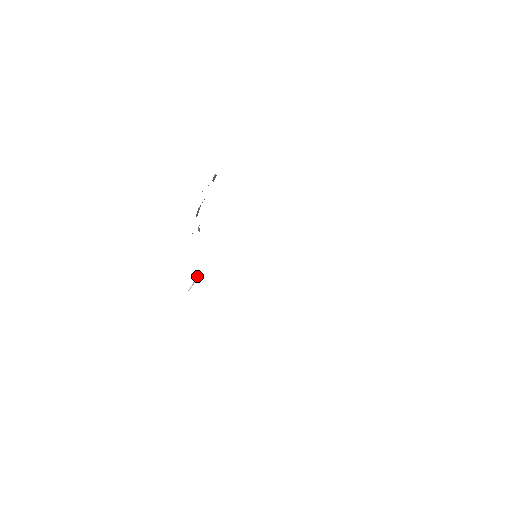
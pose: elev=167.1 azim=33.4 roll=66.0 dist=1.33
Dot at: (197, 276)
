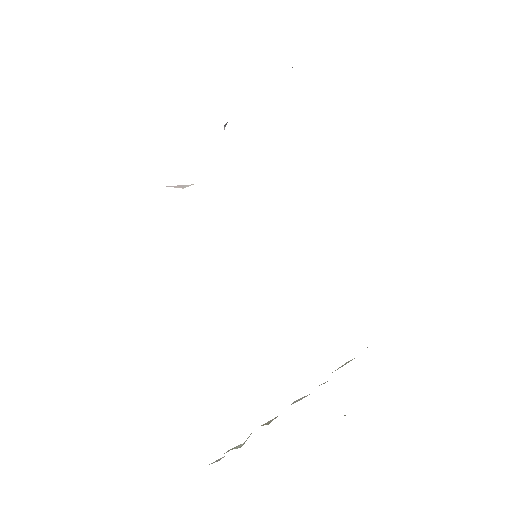
Dot at: occluded
